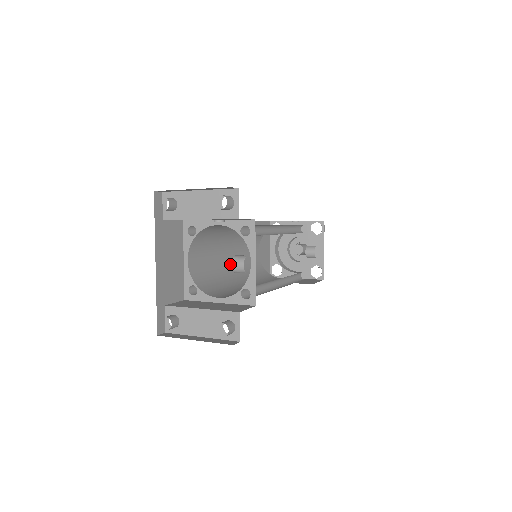
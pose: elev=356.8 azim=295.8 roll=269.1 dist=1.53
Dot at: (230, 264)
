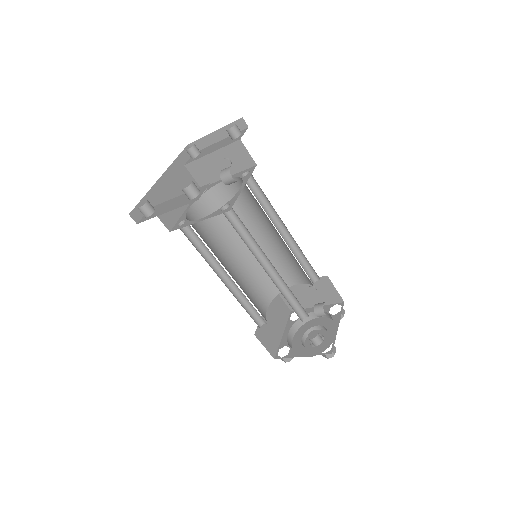
Dot at: (230, 269)
